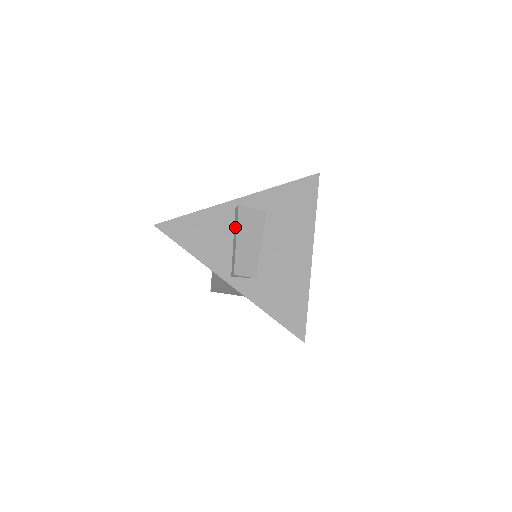
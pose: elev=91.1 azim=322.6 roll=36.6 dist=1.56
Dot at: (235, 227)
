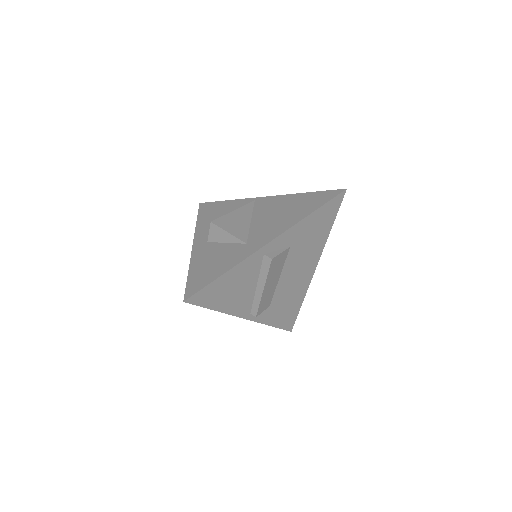
Dot at: (262, 276)
